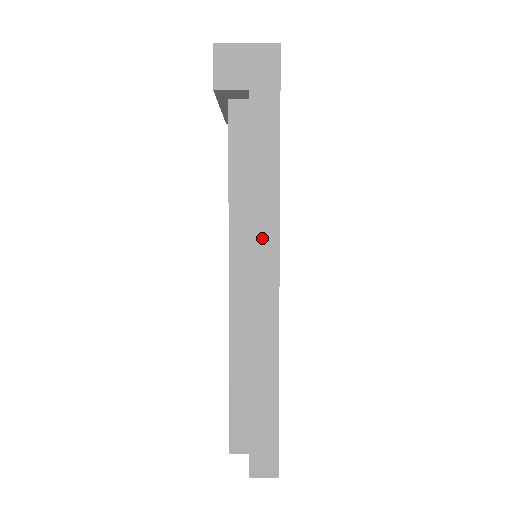
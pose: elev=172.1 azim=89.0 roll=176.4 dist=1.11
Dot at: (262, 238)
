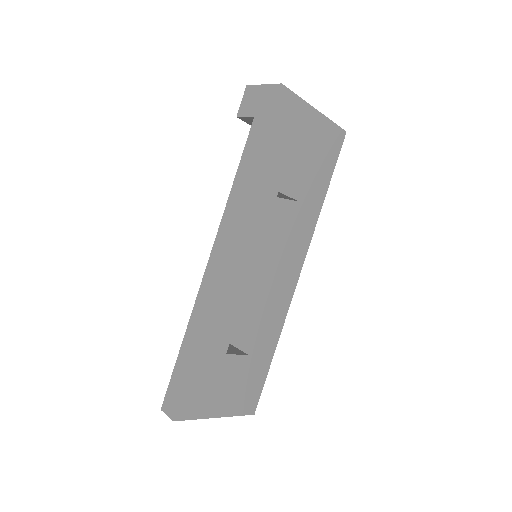
Dot at: (226, 228)
